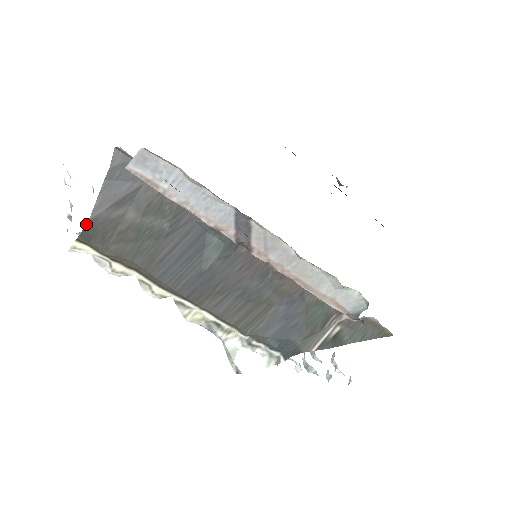
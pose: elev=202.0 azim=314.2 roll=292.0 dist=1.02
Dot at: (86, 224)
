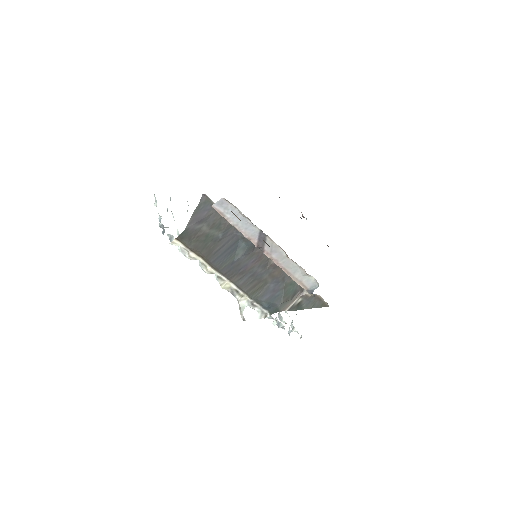
Dot at: (183, 231)
